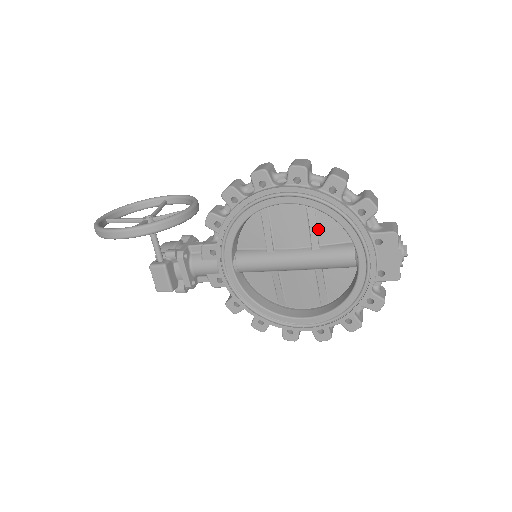
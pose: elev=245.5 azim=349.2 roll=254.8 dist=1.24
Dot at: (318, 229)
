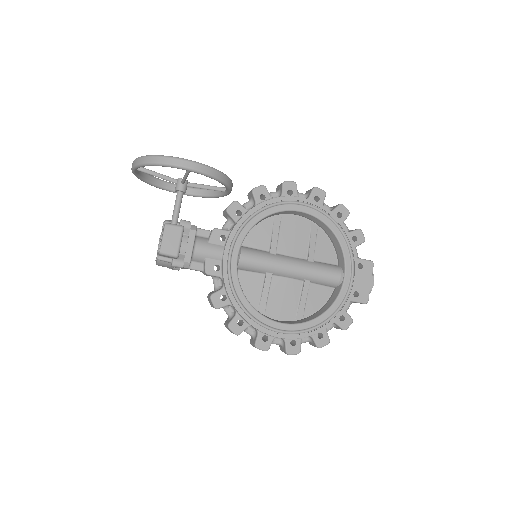
Dot at: (315, 246)
